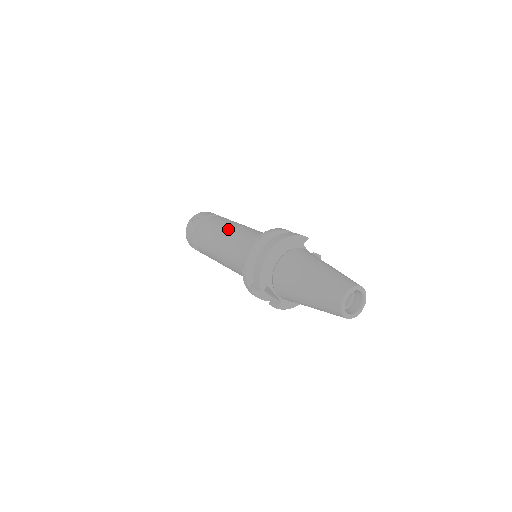
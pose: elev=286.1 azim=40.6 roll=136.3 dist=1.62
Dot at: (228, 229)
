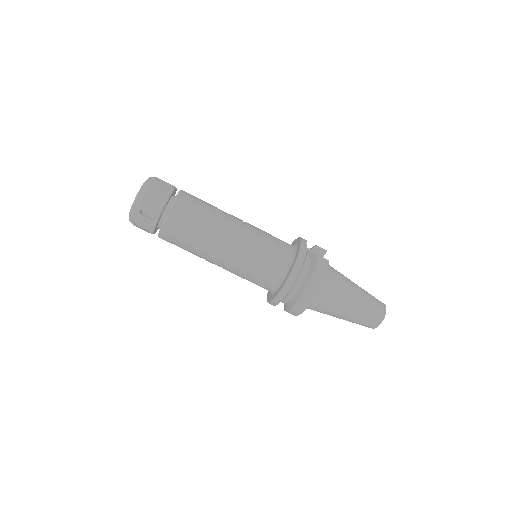
Dot at: (221, 245)
